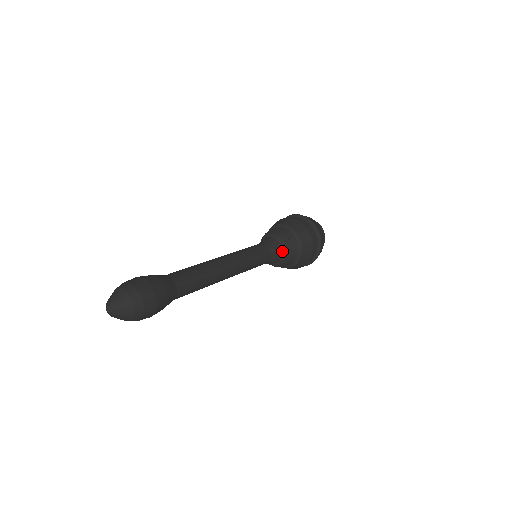
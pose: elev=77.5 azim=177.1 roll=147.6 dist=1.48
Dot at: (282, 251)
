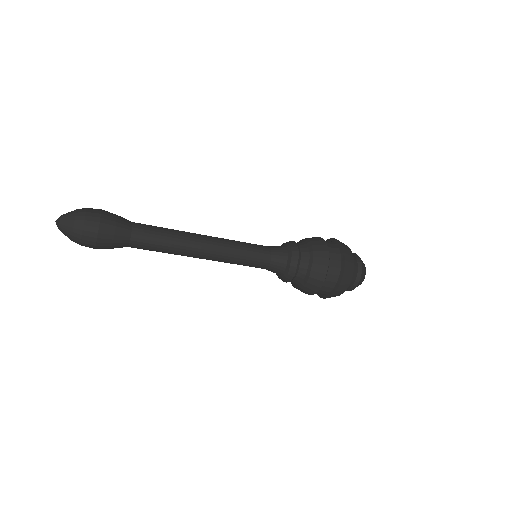
Dot at: (283, 272)
